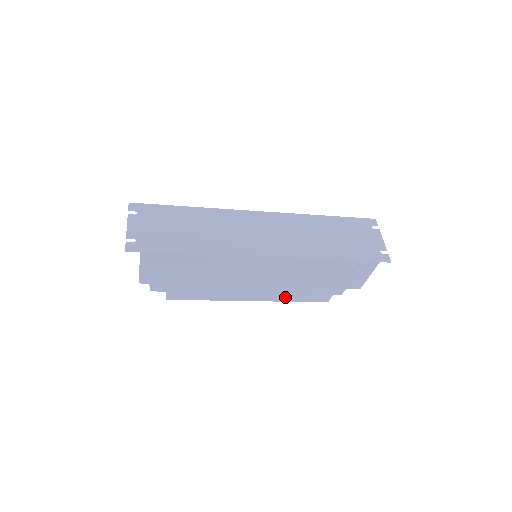
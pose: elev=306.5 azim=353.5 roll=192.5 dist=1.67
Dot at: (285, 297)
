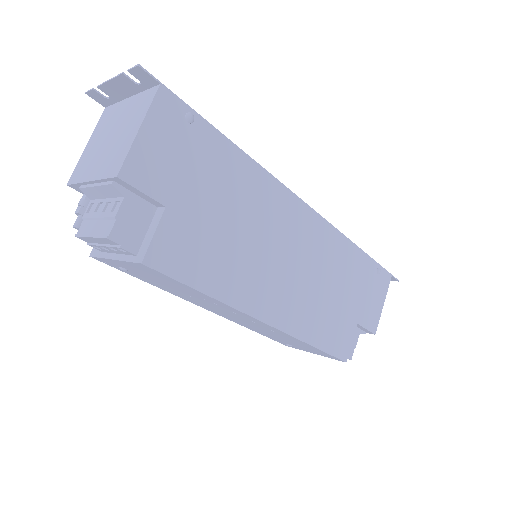
Dot at: (306, 328)
